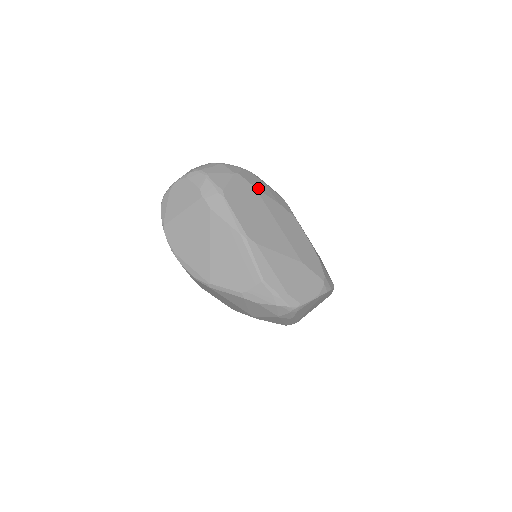
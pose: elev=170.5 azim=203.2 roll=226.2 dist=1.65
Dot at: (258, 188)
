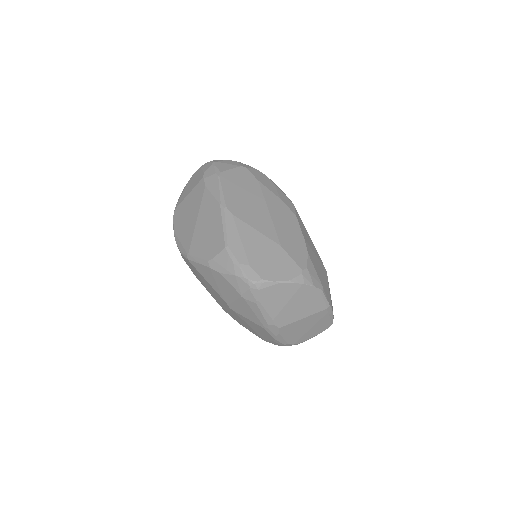
Dot at: (262, 182)
